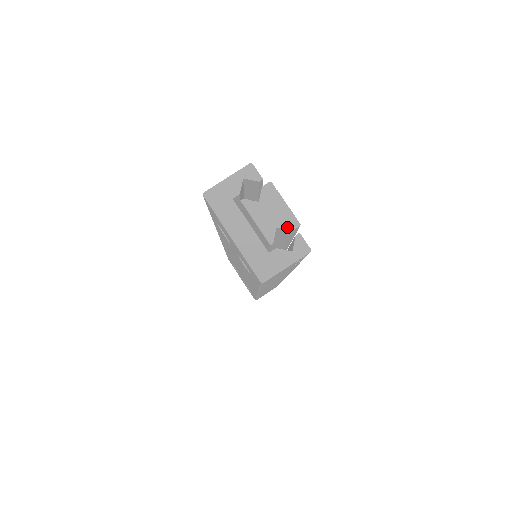
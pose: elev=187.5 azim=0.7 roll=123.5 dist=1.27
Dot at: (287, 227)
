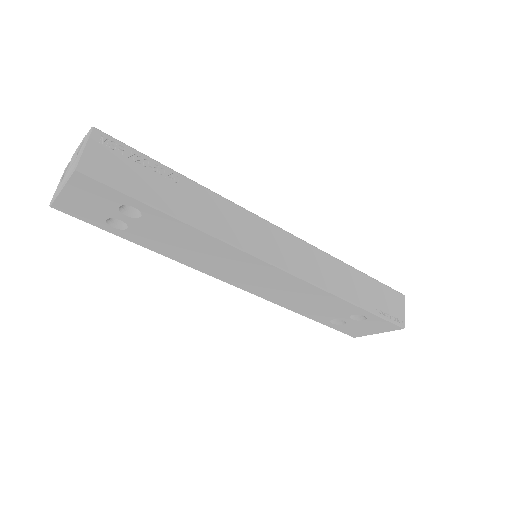
Dot at: (81, 145)
